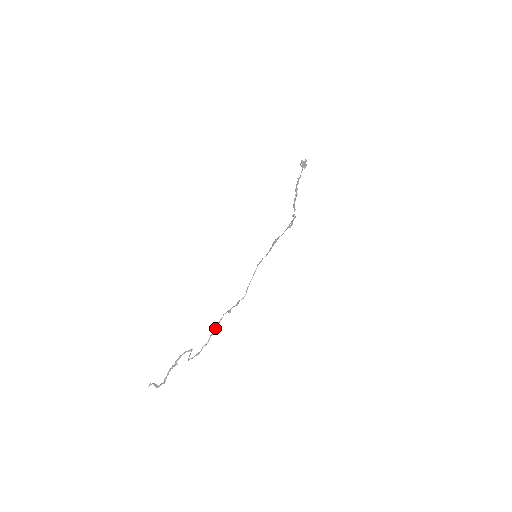
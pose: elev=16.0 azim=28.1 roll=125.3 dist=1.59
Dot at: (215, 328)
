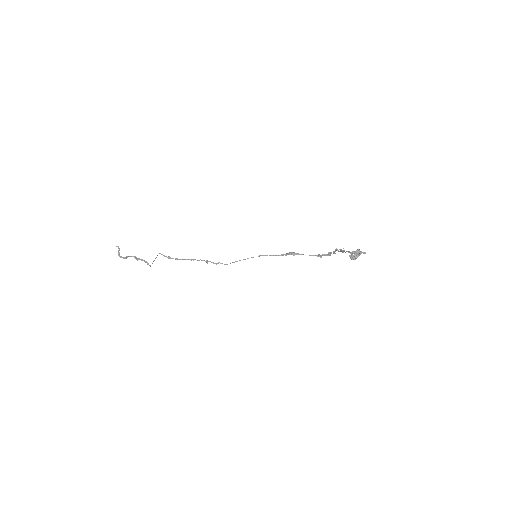
Dot at: (189, 259)
